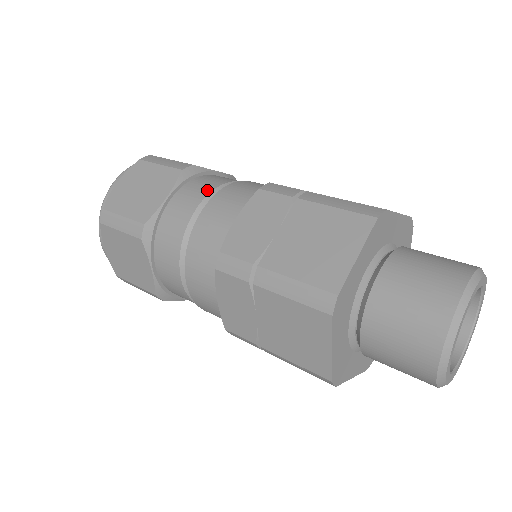
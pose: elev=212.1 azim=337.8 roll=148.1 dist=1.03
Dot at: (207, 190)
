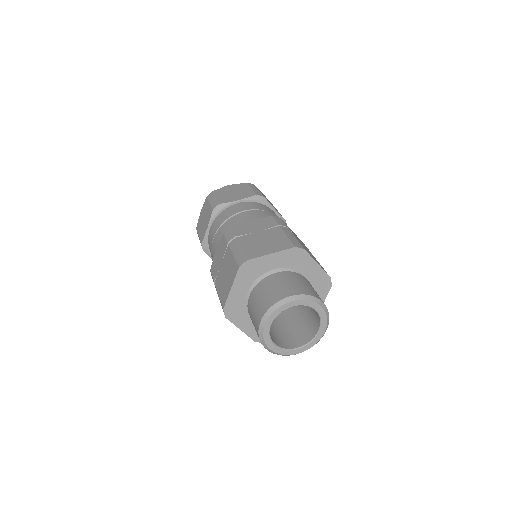
Dot at: (219, 224)
